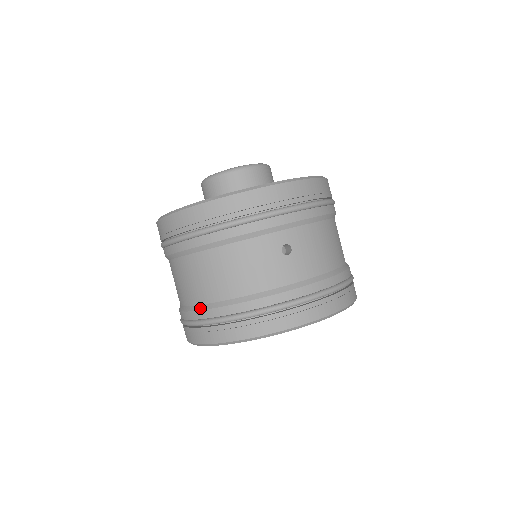
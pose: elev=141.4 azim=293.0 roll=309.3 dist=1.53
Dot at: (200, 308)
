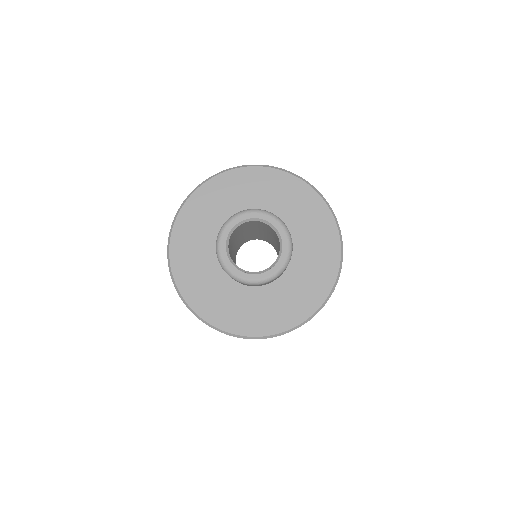
Dot at: occluded
